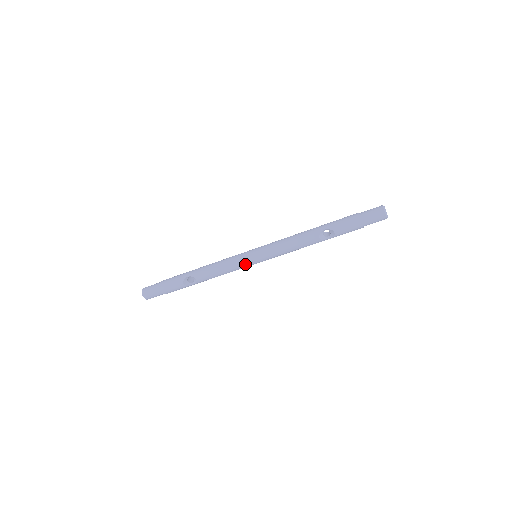
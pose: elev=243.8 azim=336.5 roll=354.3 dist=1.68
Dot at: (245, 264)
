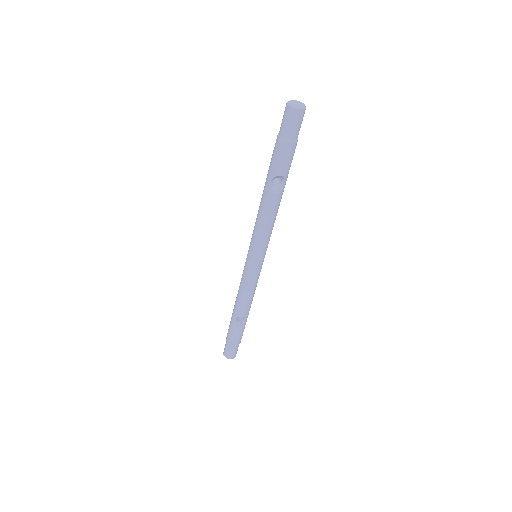
Dot at: (256, 272)
